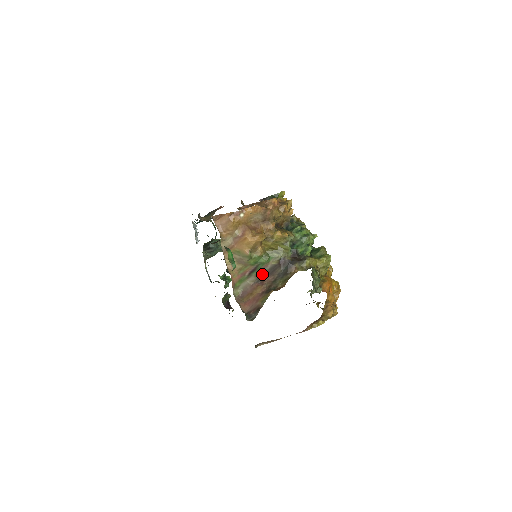
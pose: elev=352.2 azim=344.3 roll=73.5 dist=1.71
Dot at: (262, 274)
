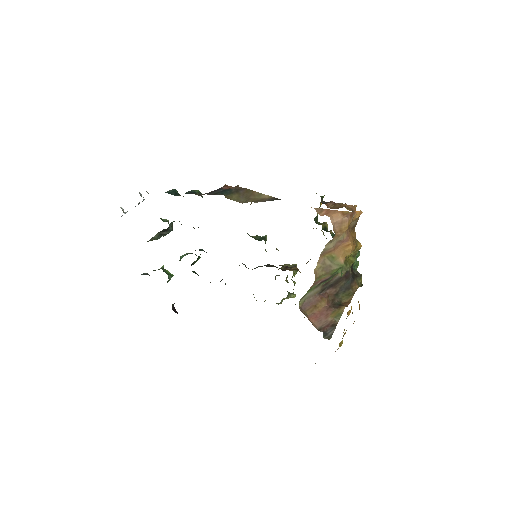
Dot at: (327, 285)
